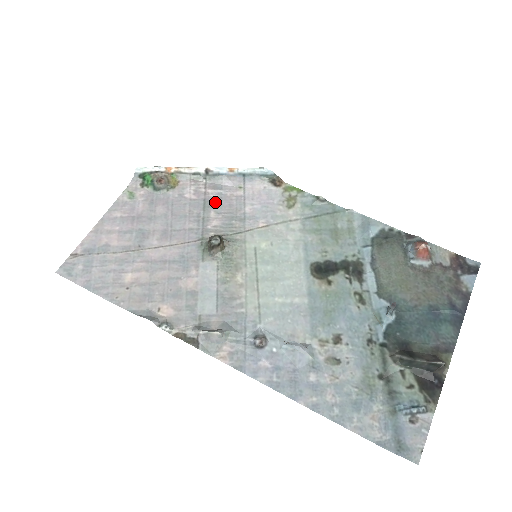
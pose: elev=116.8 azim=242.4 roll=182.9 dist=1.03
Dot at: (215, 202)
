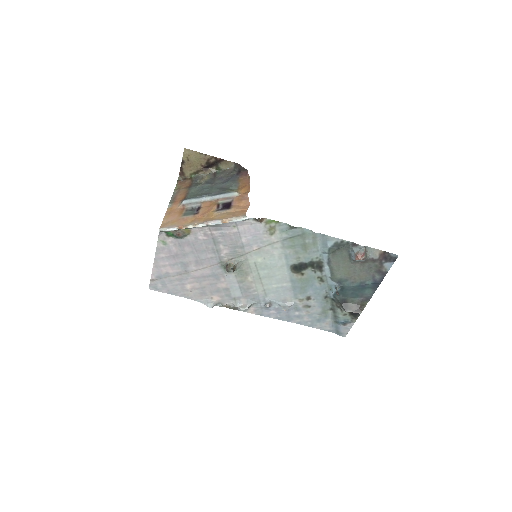
Dot at: (220, 239)
